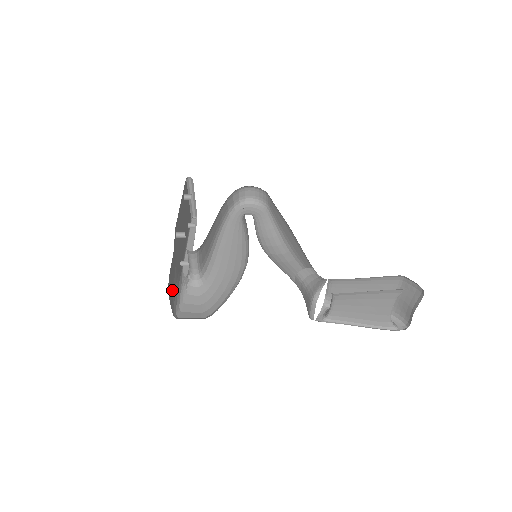
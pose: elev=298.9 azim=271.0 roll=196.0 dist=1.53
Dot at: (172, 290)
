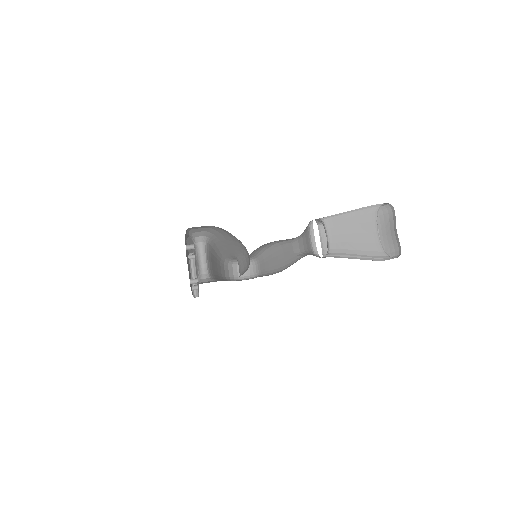
Dot at: occluded
